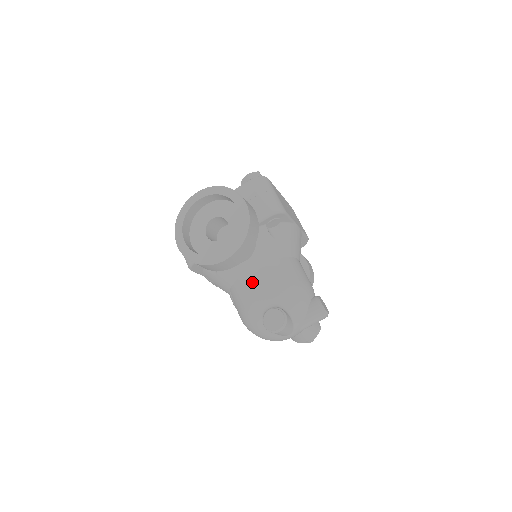
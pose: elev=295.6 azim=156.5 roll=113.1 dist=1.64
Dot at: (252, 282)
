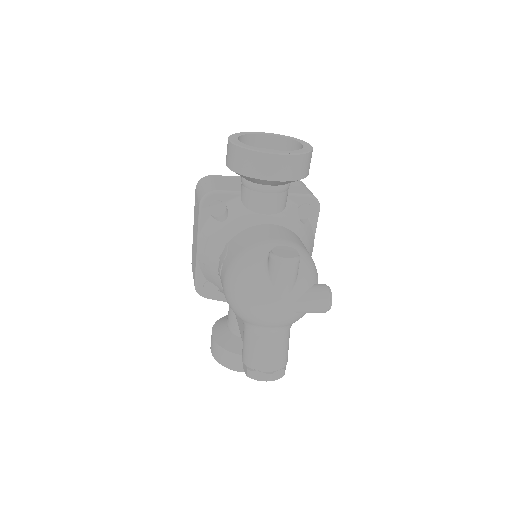
Dot at: (267, 230)
